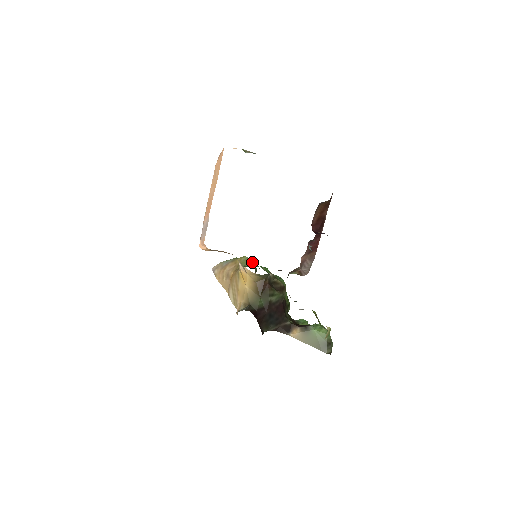
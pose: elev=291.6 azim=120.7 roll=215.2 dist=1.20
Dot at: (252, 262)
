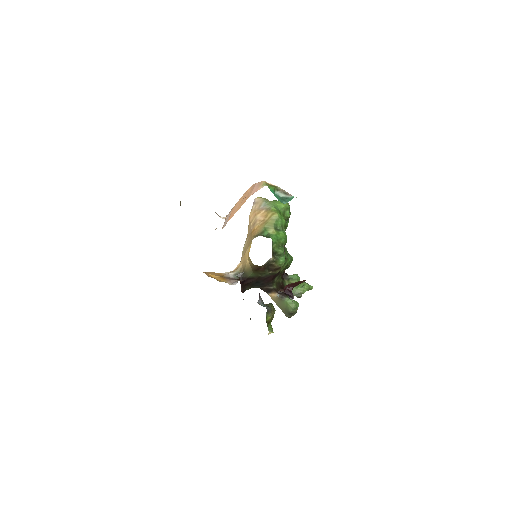
Dot at: (278, 223)
